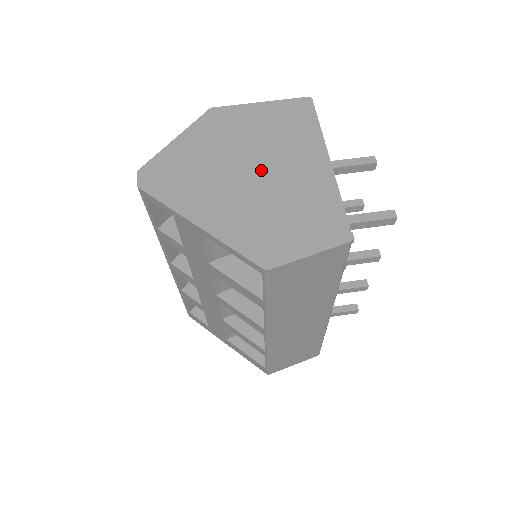
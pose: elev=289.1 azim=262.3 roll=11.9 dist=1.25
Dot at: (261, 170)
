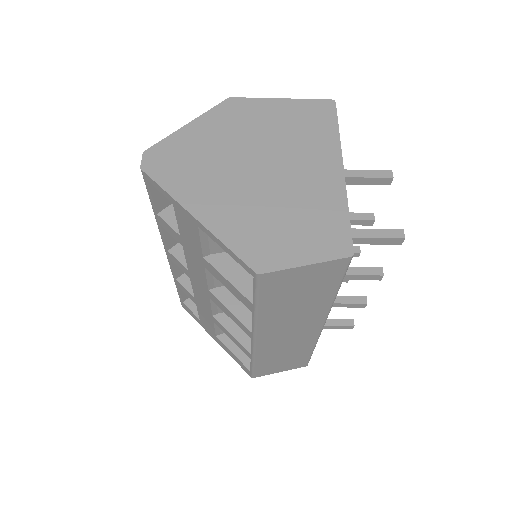
Dot at: (270, 169)
